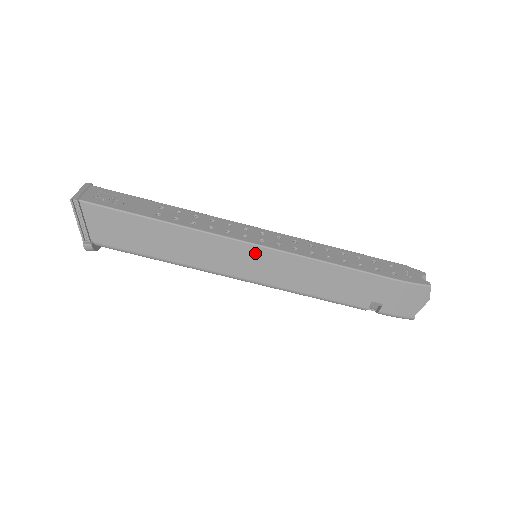
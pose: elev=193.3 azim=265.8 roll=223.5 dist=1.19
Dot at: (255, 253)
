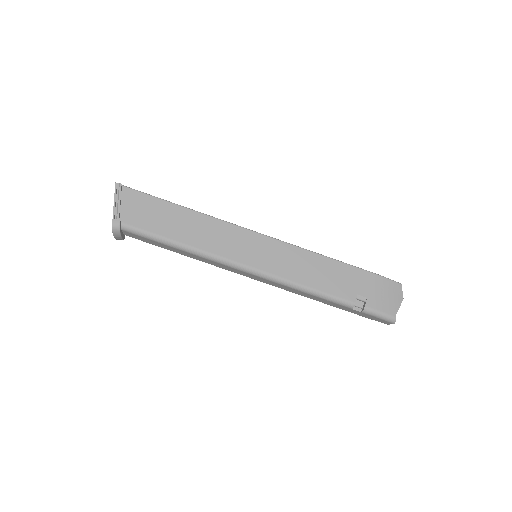
Dot at: (258, 241)
